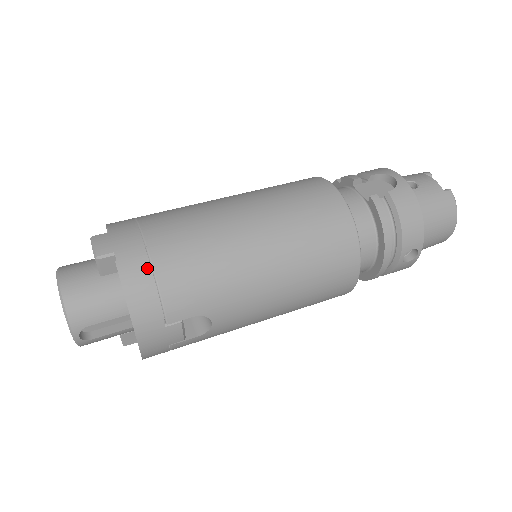
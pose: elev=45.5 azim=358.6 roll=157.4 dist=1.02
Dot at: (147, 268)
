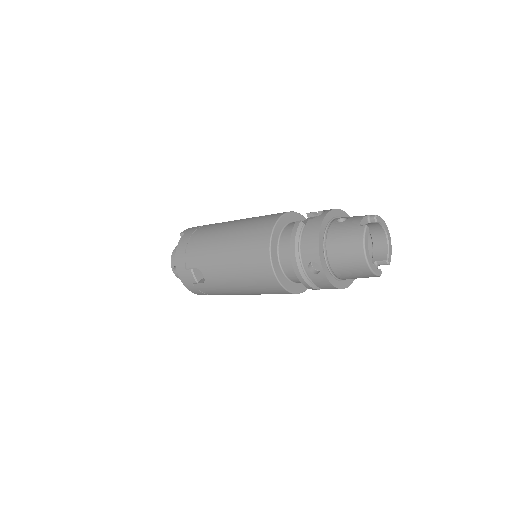
Dot at: (187, 240)
